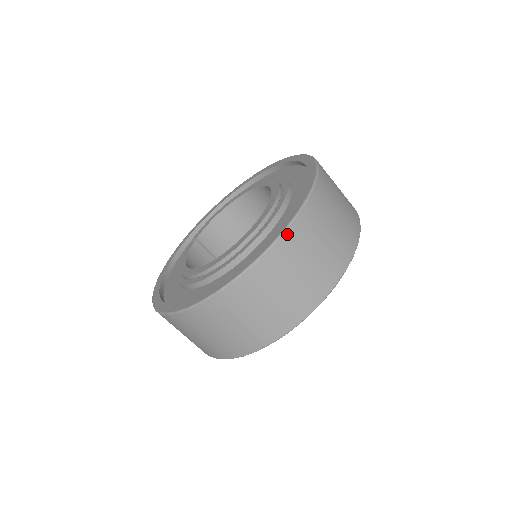
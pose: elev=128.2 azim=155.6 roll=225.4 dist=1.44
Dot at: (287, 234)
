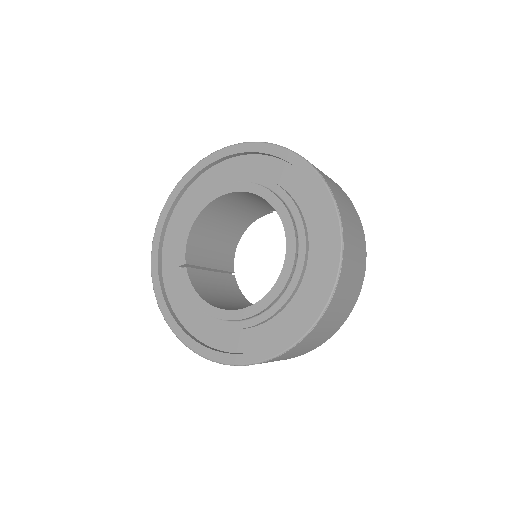
Dot at: (343, 263)
